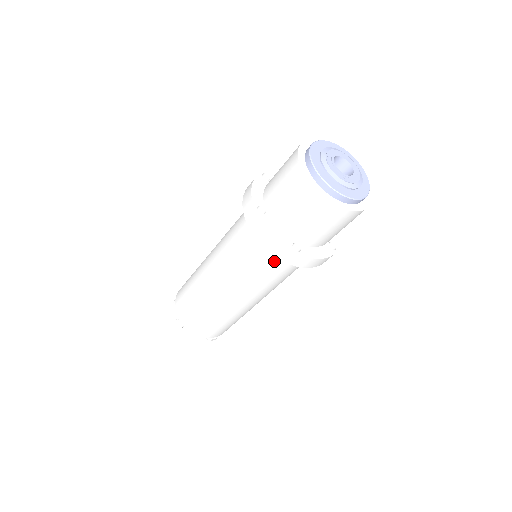
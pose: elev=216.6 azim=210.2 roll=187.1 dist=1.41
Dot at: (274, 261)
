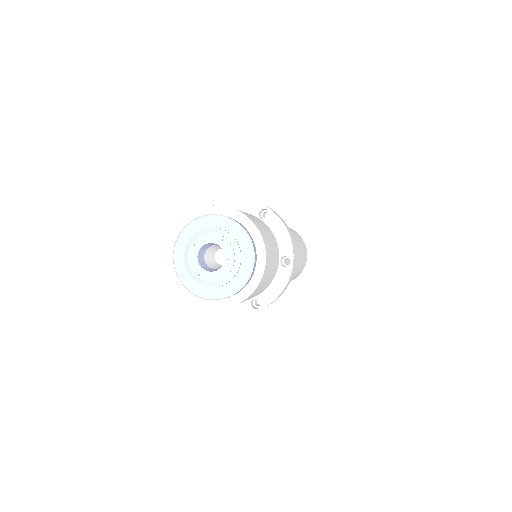
Dot at: occluded
